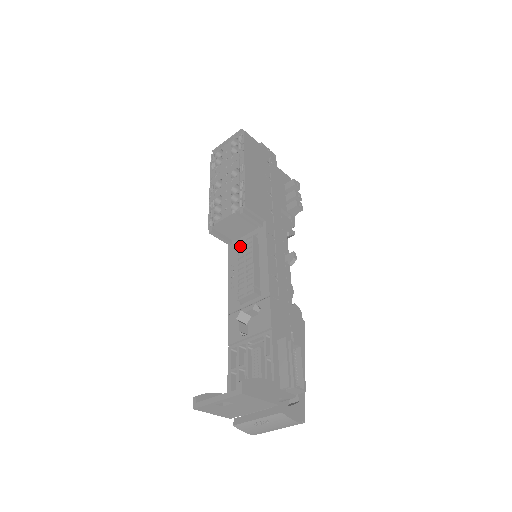
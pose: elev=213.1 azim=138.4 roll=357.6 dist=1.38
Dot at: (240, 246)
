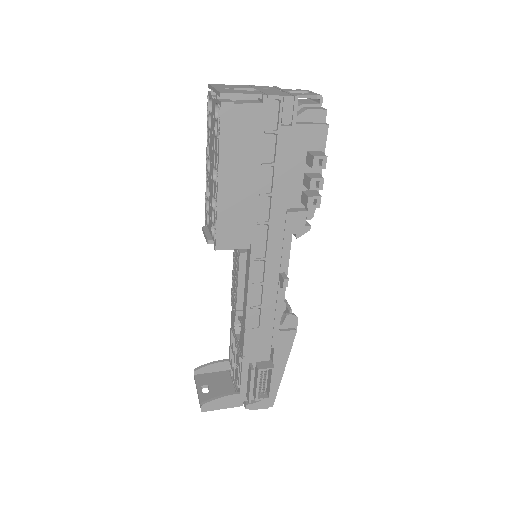
Dot at: (234, 250)
